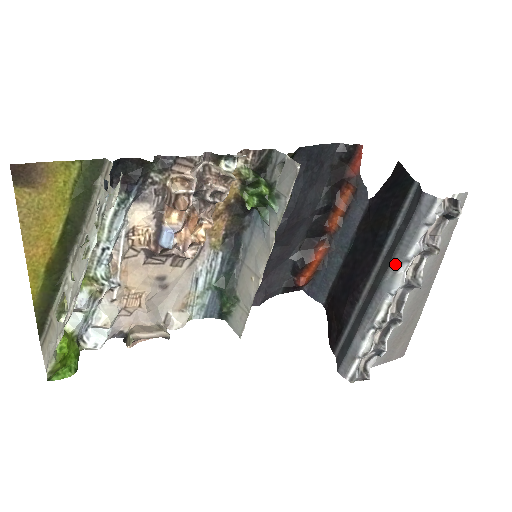
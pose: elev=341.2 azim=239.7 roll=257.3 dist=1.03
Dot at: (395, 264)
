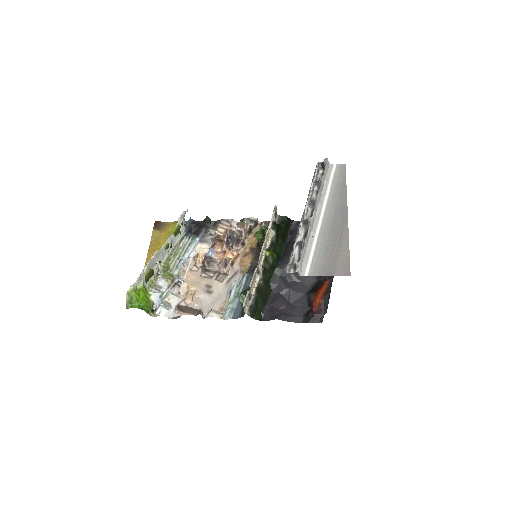
Dot at: occluded
